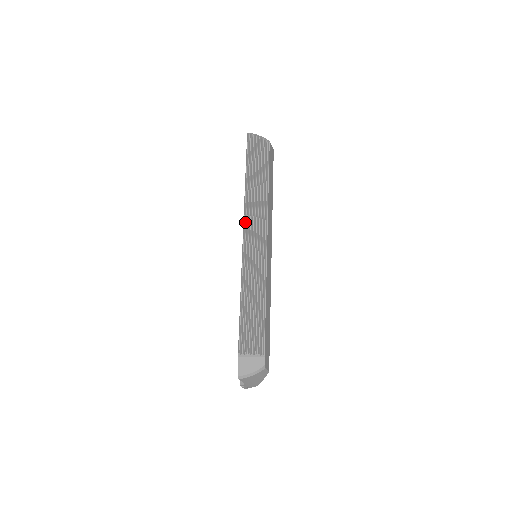
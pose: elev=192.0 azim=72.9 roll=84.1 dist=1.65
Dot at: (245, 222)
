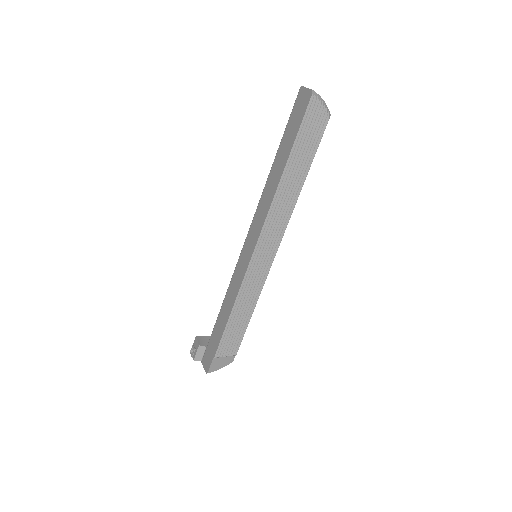
Dot at: (265, 227)
